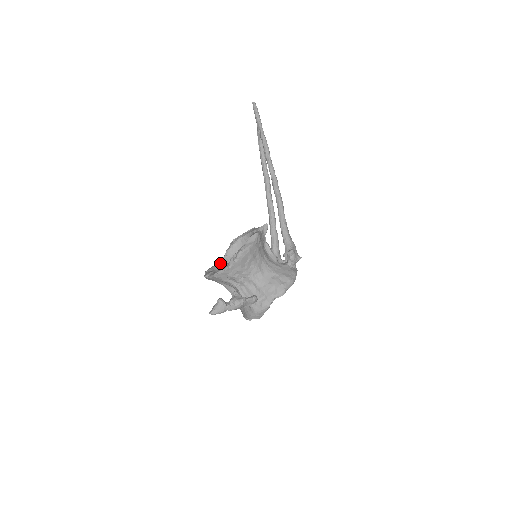
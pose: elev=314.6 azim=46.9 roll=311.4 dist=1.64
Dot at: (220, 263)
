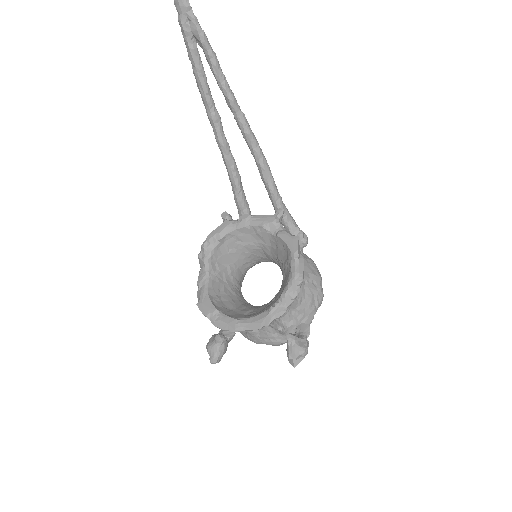
Dot at: (209, 288)
